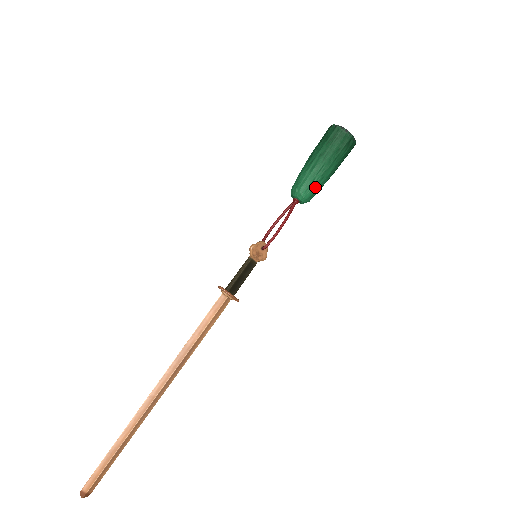
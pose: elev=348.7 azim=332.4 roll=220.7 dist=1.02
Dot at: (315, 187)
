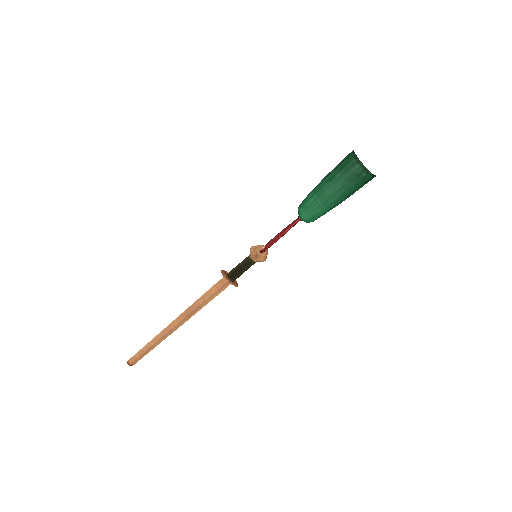
Dot at: (315, 211)
